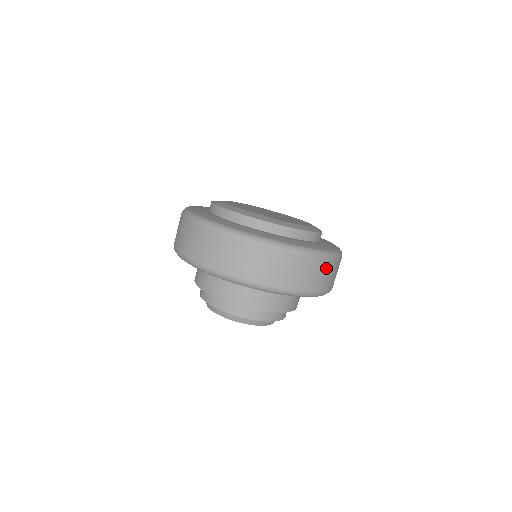
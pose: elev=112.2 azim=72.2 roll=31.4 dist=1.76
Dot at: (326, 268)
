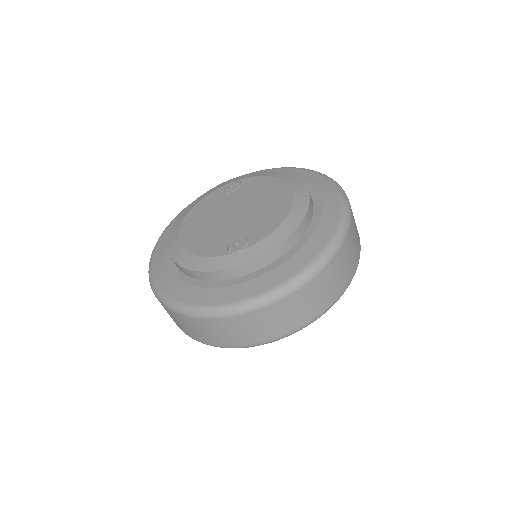
Dot at: (347, 248)
